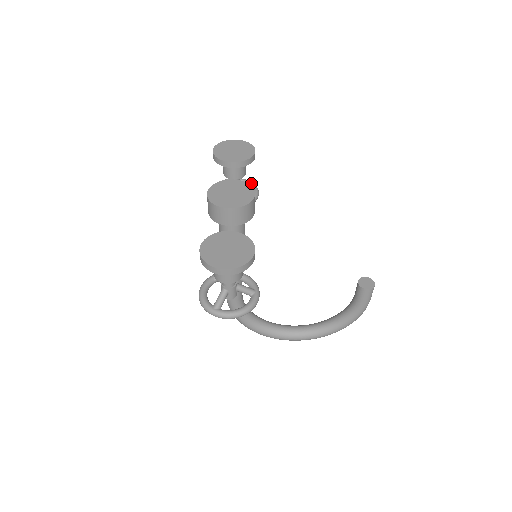
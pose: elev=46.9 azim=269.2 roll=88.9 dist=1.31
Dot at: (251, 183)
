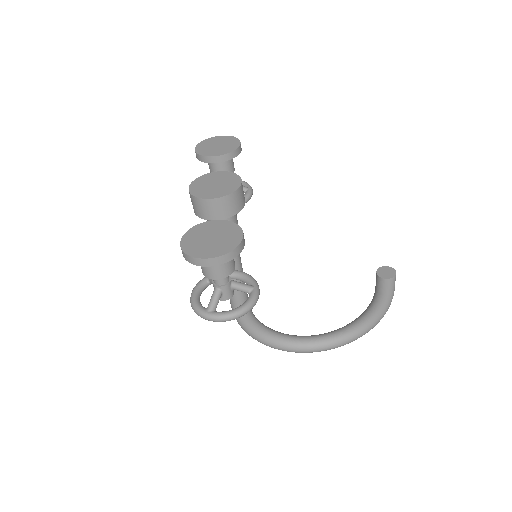
Dot at: (243, 182)
